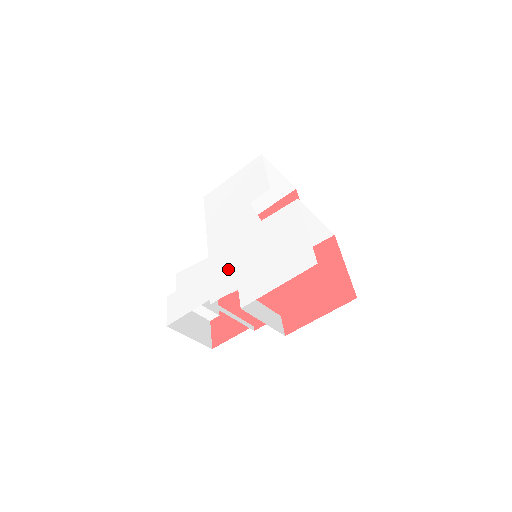
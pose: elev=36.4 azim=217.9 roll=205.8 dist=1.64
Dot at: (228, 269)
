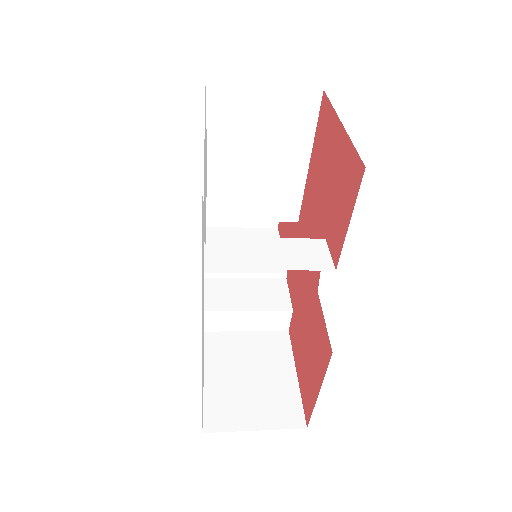
Dot at: occluded
